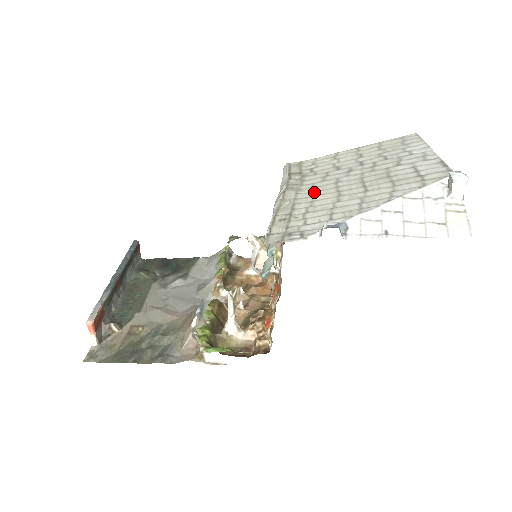
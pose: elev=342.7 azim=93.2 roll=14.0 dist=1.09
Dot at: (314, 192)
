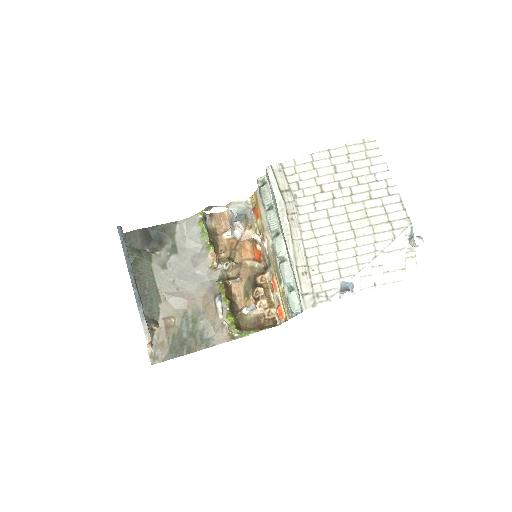
Dot at: (314, 231)
